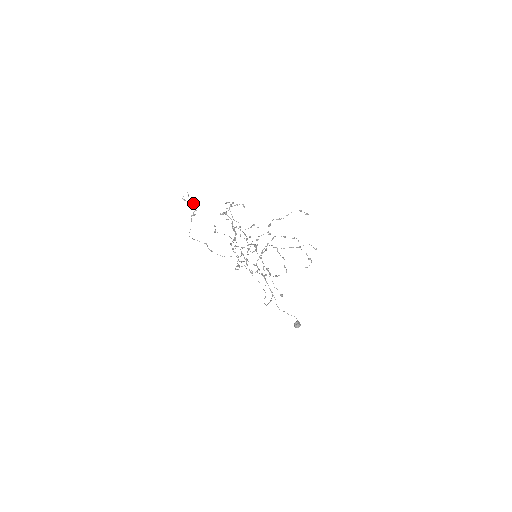
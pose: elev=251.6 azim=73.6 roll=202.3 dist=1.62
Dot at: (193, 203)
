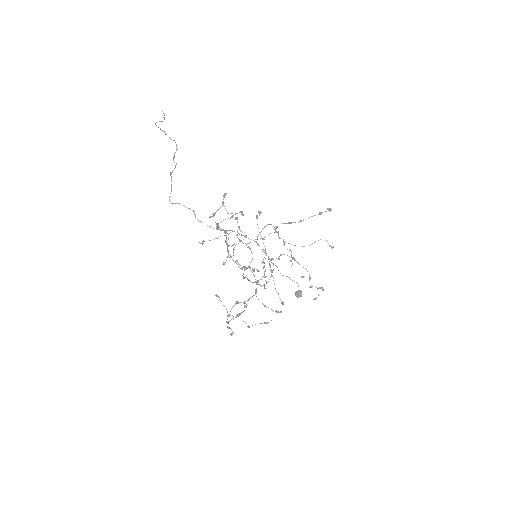
Dot at: occluded
